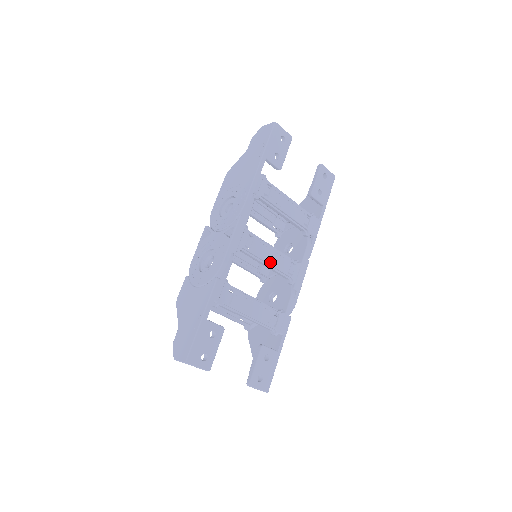
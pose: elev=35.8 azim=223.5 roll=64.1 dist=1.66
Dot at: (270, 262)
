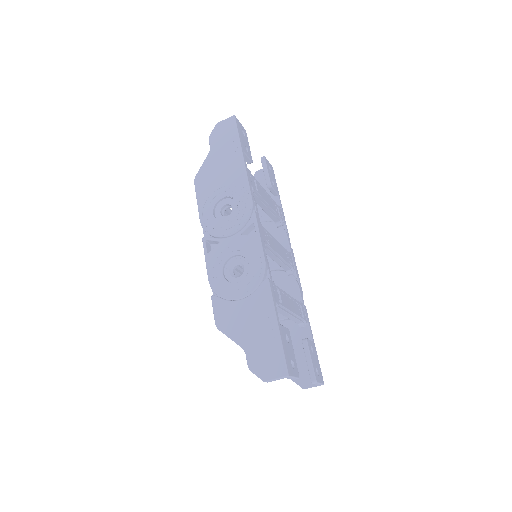
Dot at: (280, 255)
